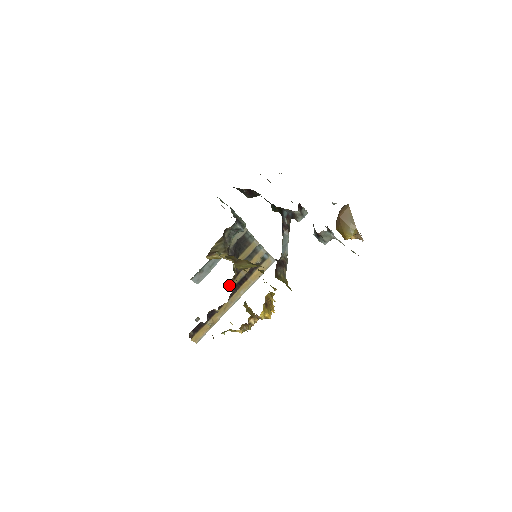
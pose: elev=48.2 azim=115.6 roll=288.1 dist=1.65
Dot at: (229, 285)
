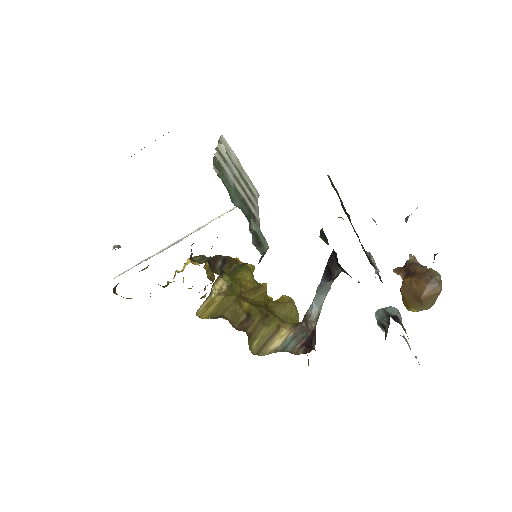
Dot at: (191, 253)
